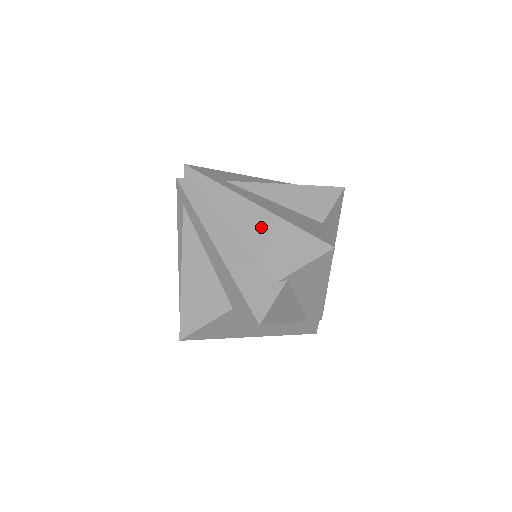
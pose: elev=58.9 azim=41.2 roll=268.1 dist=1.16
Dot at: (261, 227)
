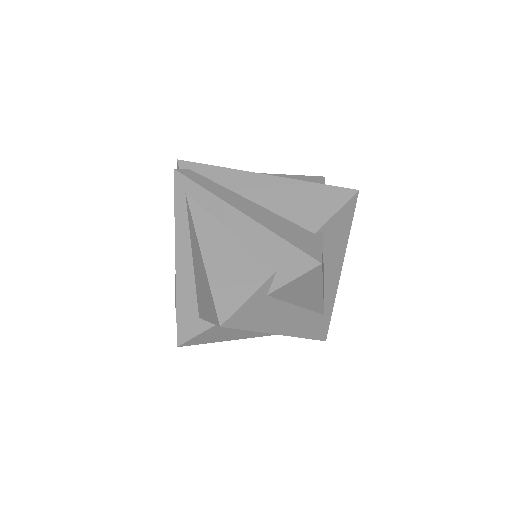
Dot at: (280, 192)
